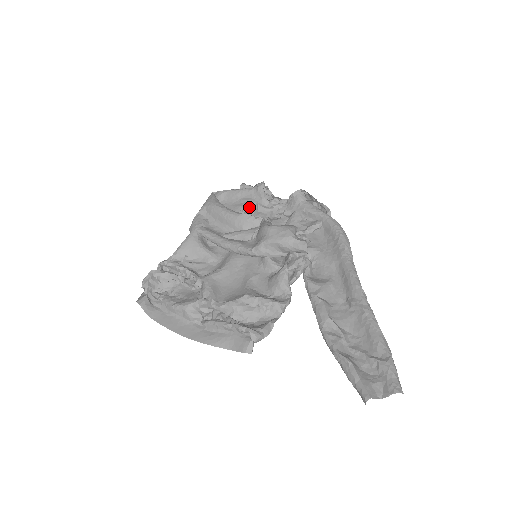
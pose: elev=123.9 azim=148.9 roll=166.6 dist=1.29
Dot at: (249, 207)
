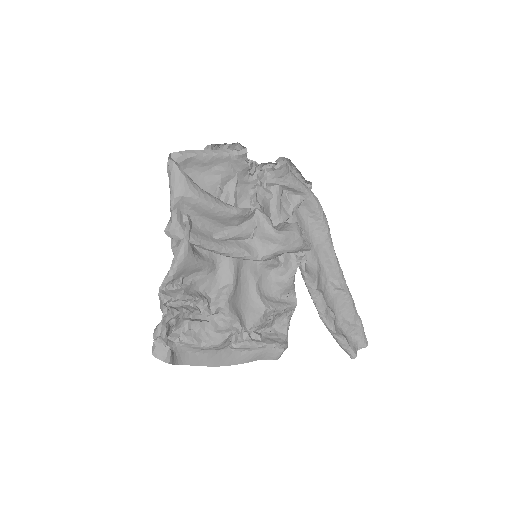
Dot at: (227, 181)
